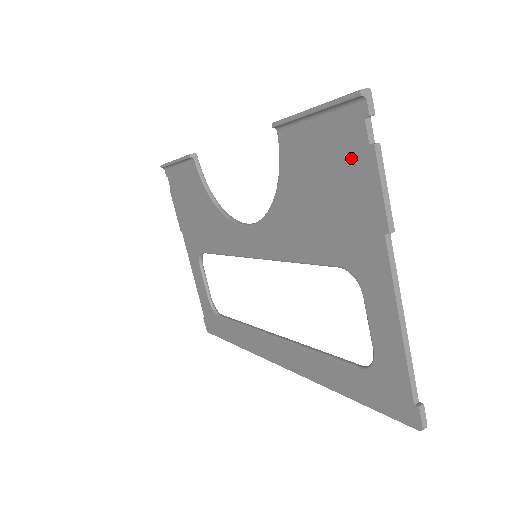
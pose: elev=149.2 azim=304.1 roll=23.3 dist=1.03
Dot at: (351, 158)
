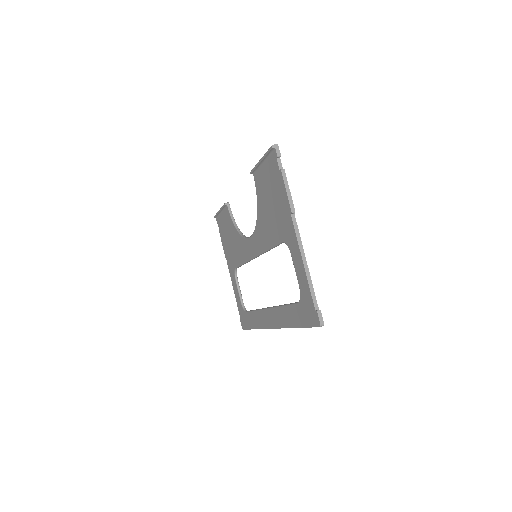
Dot at: (276, 179)
